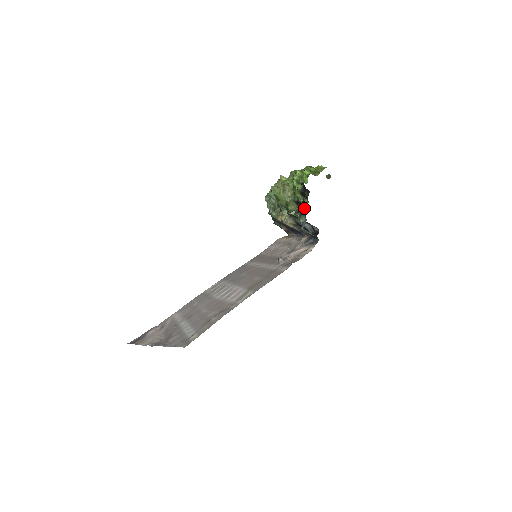
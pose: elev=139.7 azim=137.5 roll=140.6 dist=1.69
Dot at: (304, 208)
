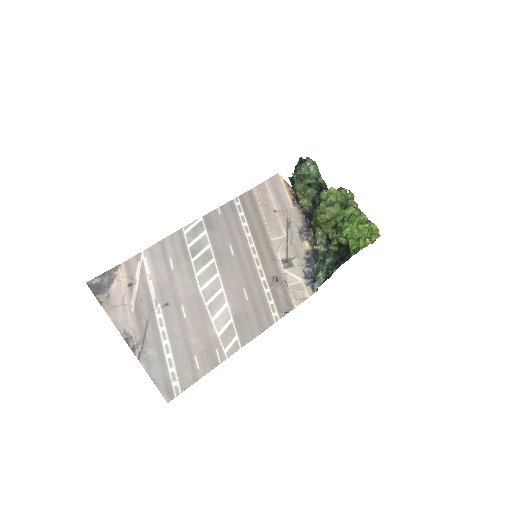
Dot at: (331, 273)
